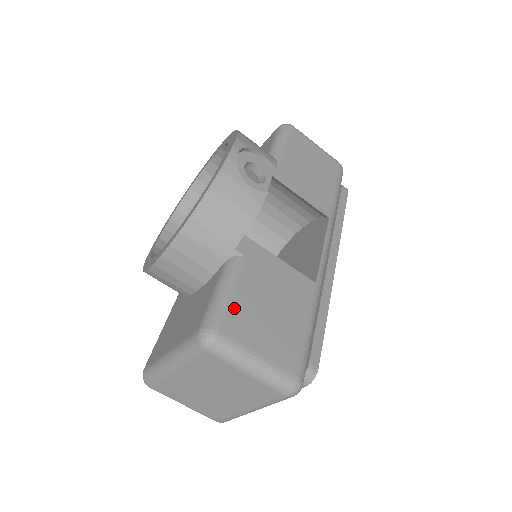
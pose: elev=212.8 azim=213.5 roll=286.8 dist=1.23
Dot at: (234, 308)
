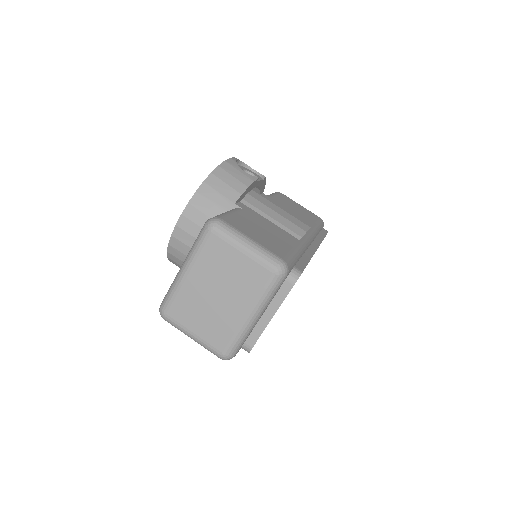
Dot at: (233, 218)
